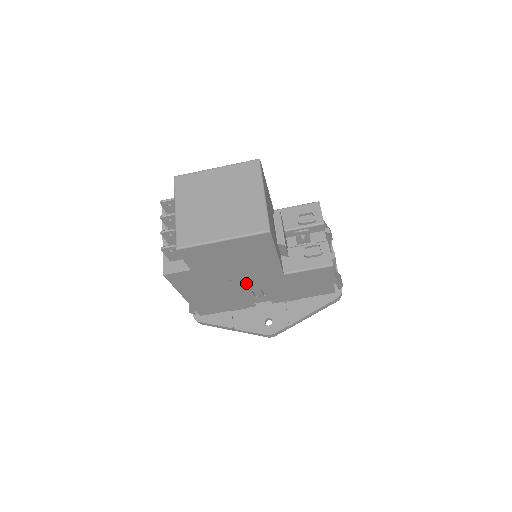
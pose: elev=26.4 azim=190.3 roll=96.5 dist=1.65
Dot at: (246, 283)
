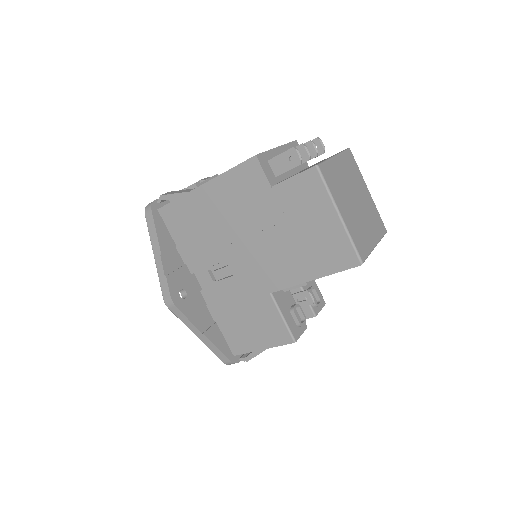
Dot at: (246, 254)
